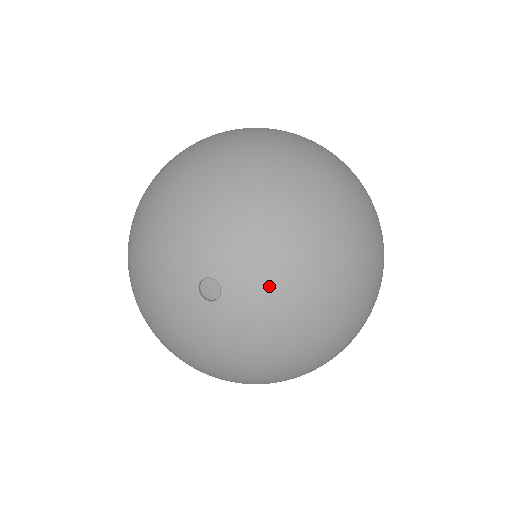
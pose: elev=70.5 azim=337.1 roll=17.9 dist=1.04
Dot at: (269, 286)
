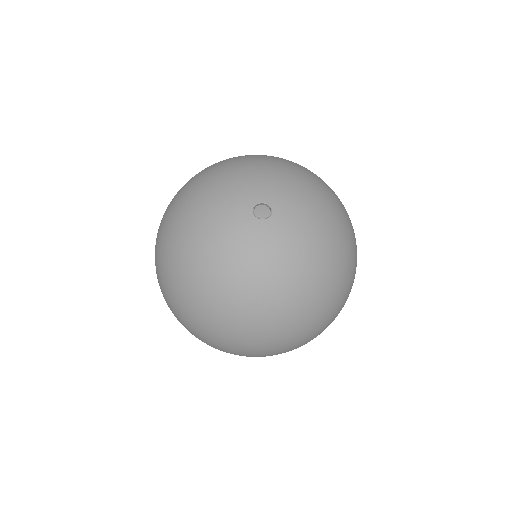
Dot at: (283, 182)
